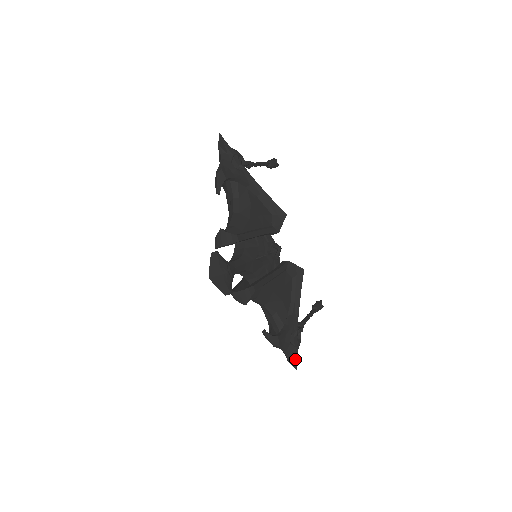
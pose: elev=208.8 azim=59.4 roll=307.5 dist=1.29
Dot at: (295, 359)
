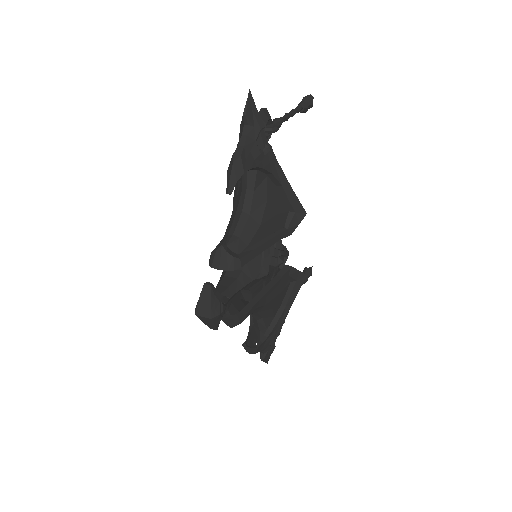
Dot at: (268, 356)
